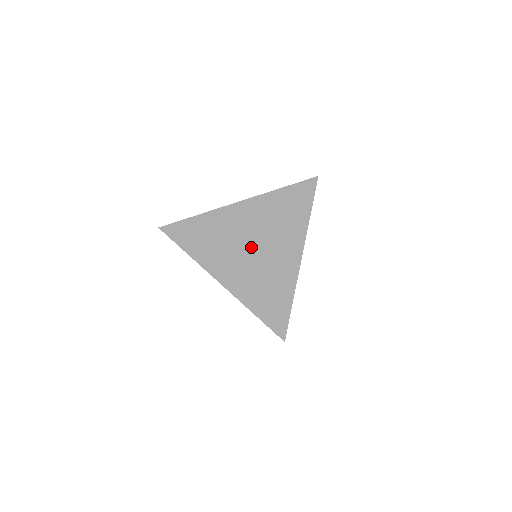
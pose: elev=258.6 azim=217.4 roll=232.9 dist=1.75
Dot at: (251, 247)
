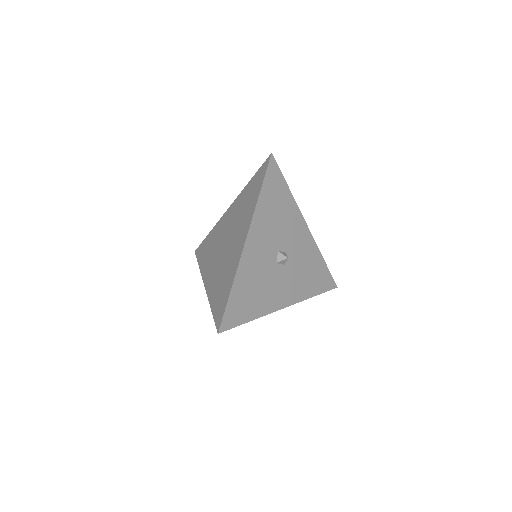
Dot at: (224, 246)
